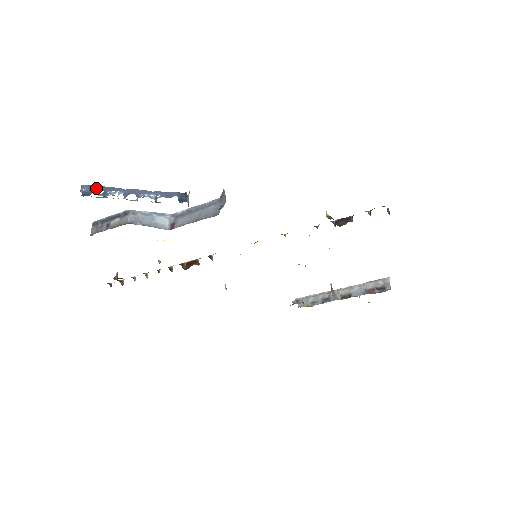
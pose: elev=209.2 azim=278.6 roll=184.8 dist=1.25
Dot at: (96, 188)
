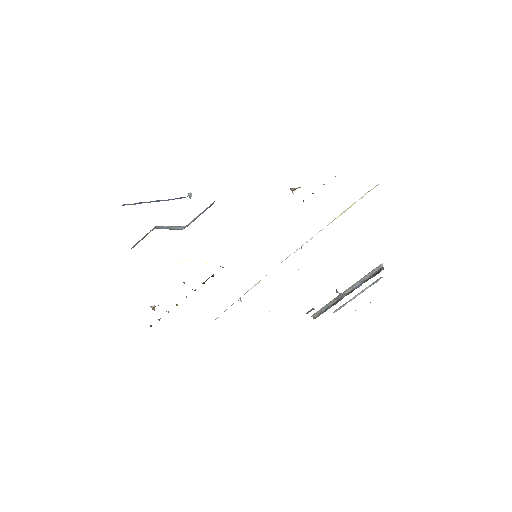
Dot at: (132, 204)
